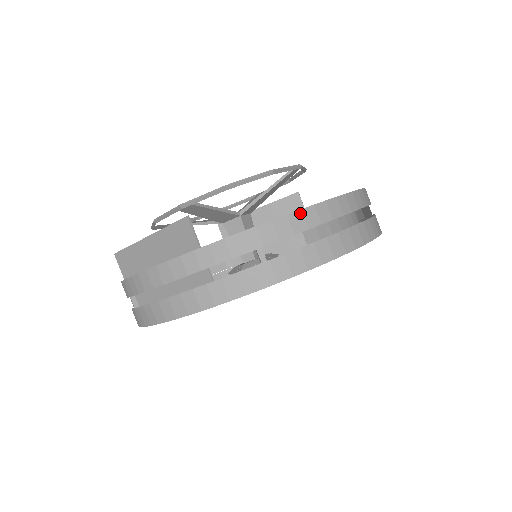
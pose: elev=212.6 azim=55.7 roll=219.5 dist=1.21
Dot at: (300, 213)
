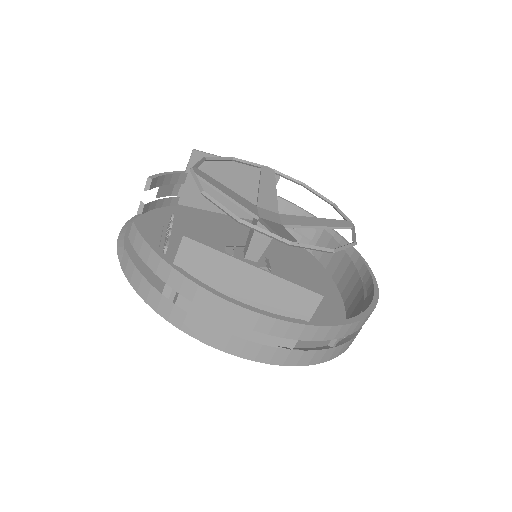
Dot at: occluded
